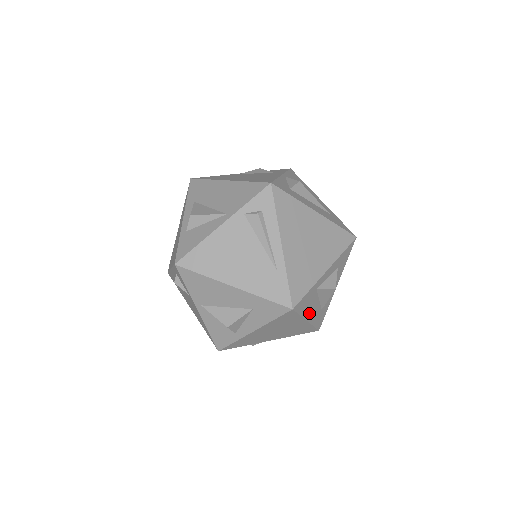
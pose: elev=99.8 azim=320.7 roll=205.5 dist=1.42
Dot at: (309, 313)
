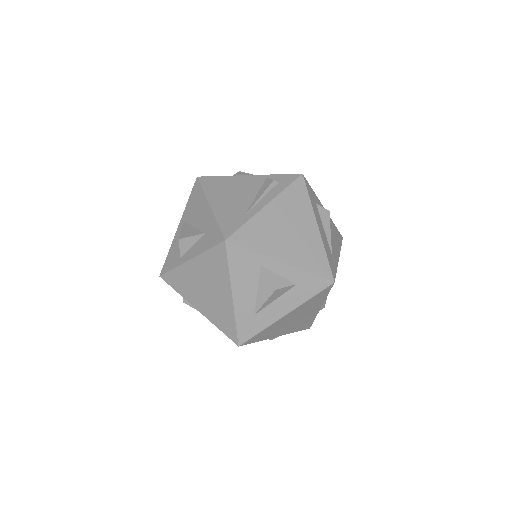
Dot at: (239, 288)
